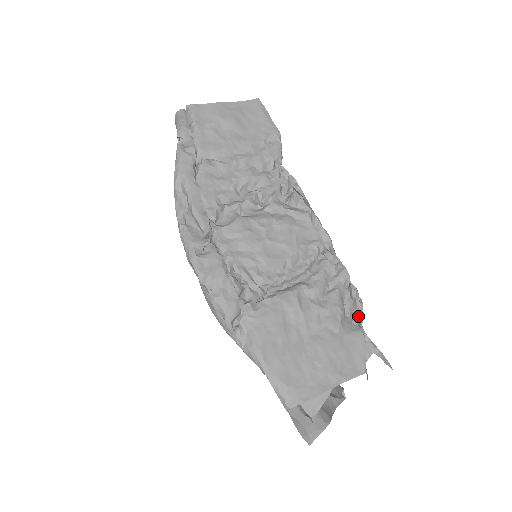
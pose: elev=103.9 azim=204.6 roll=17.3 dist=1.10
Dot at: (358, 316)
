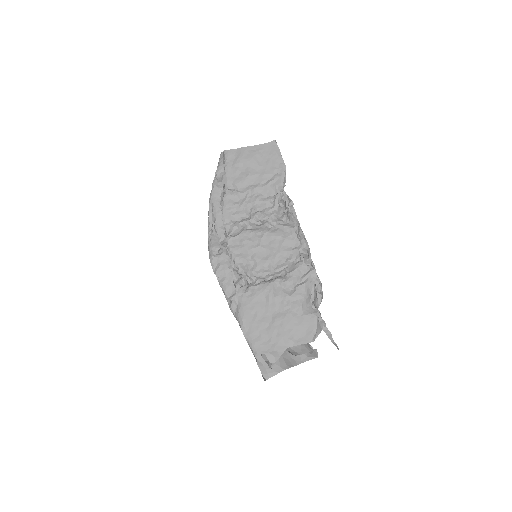
Dot at: (316, 303)
